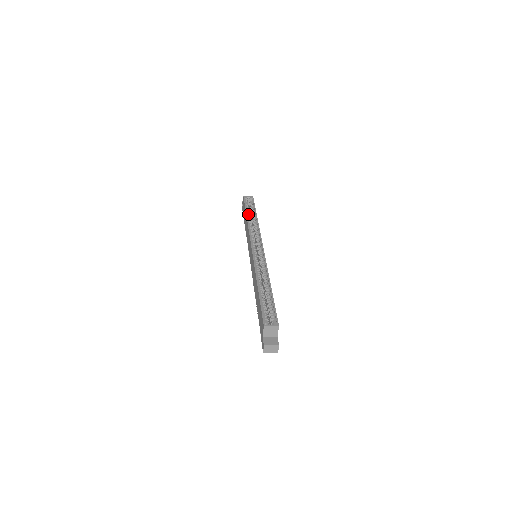
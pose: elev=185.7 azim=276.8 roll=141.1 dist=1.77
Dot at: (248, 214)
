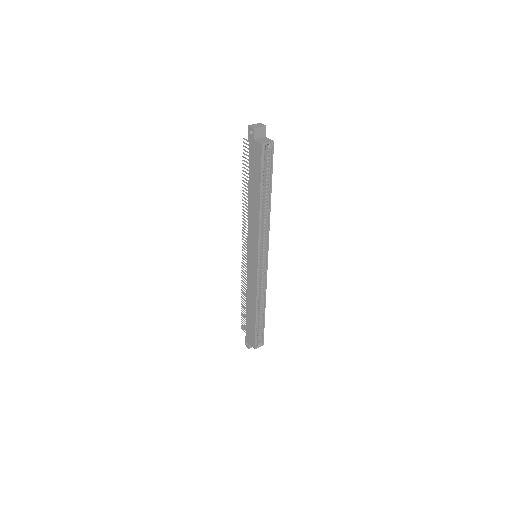
Dot at: (261, 192)
